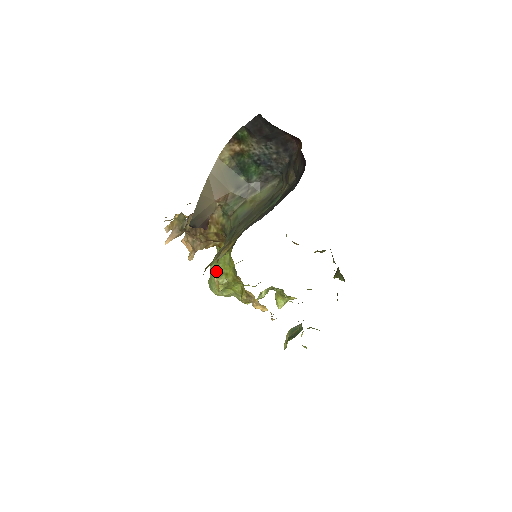
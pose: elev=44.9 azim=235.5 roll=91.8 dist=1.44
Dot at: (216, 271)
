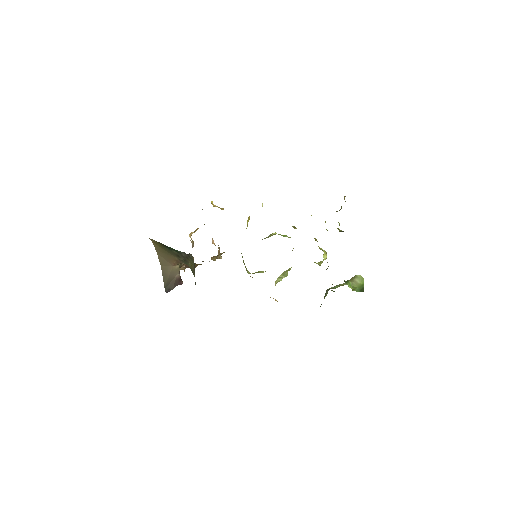
Dot at: (243, 261)
